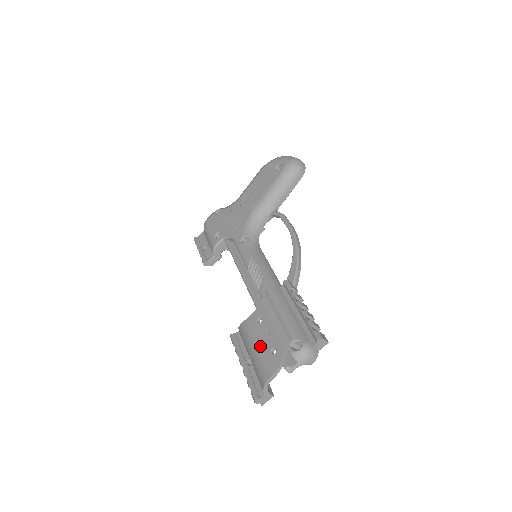
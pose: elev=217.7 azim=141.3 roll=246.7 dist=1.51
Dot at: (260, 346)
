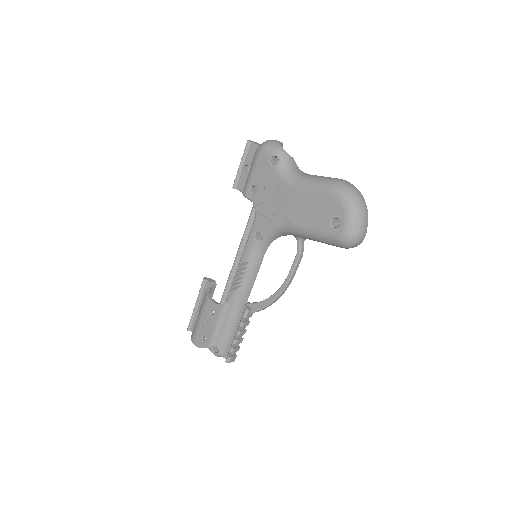
Dot at: (202, 325)
